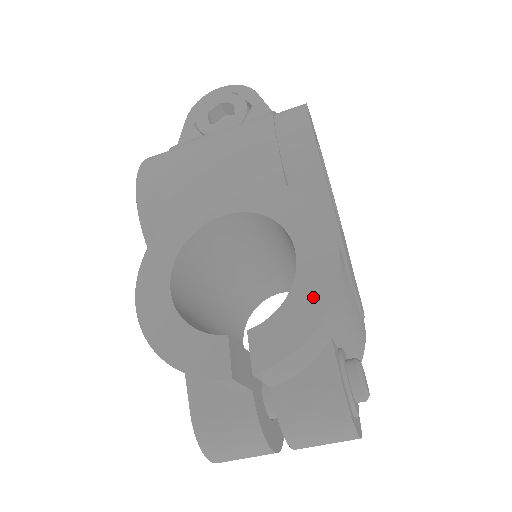
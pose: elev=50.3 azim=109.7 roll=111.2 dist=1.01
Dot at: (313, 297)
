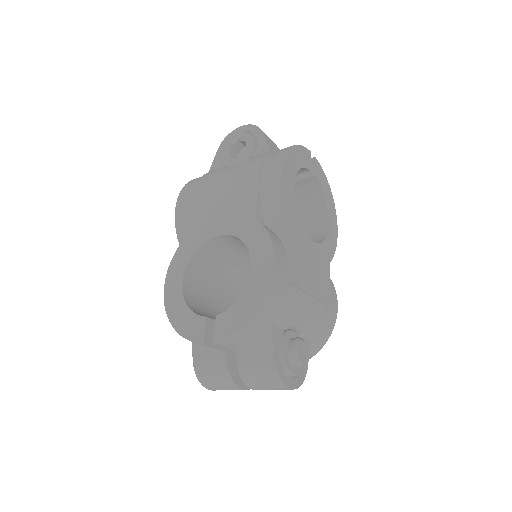
Dot at: (253, 300)
